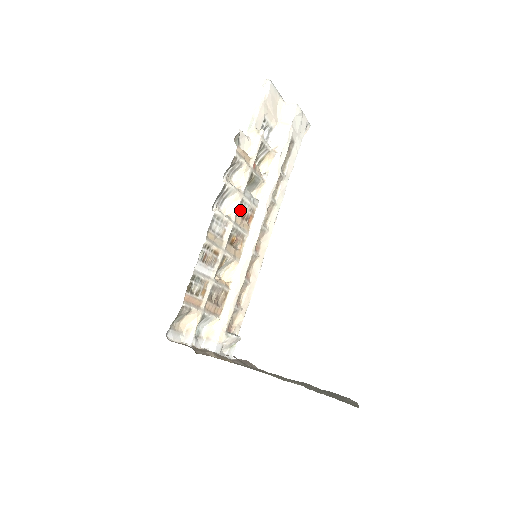
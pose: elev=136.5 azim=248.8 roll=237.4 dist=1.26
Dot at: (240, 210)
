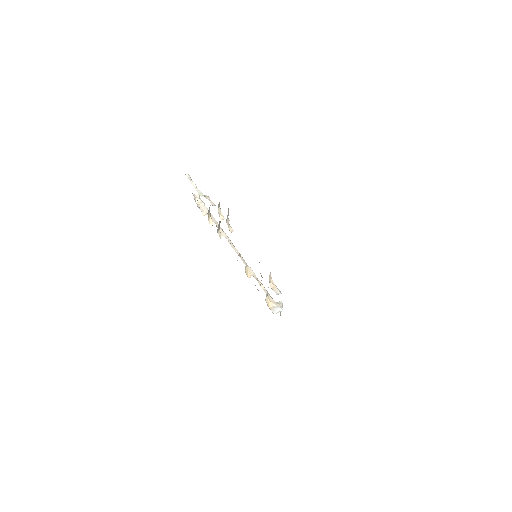
Dot at: occluded
